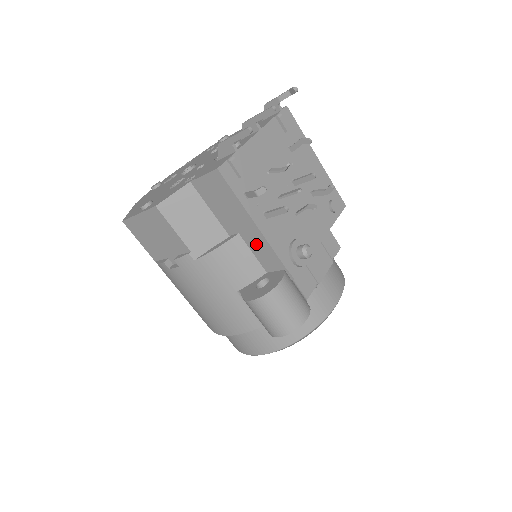
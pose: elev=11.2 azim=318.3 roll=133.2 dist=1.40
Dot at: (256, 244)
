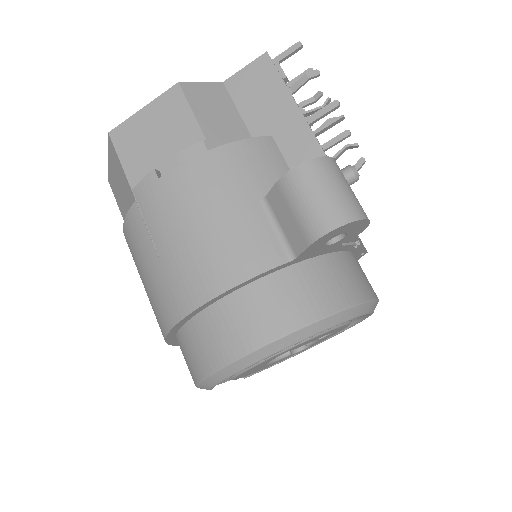
Dot at: (295, 144)
